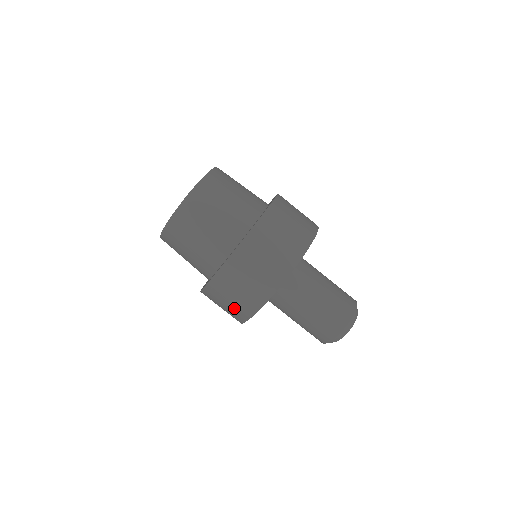
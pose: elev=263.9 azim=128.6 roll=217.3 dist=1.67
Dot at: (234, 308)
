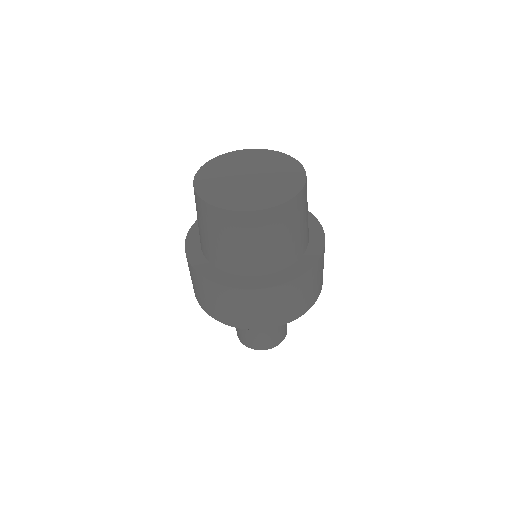
Dot at: occluded
